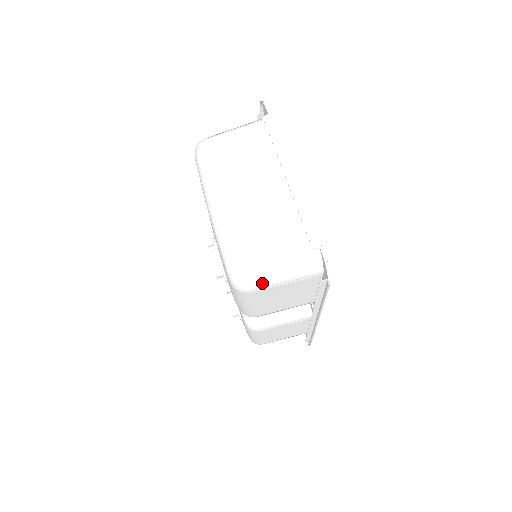
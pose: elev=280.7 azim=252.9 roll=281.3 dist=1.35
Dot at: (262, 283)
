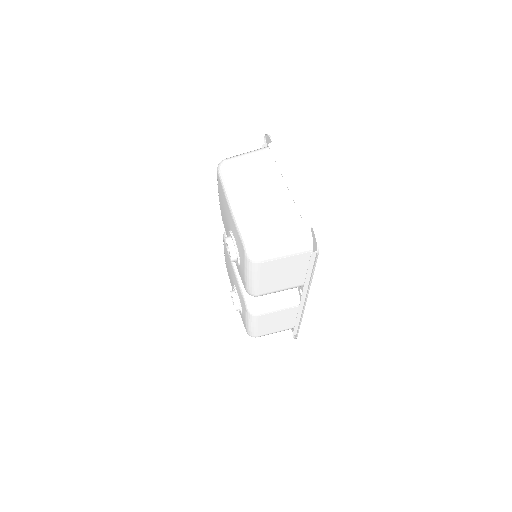
Dot at: (270, 255)
